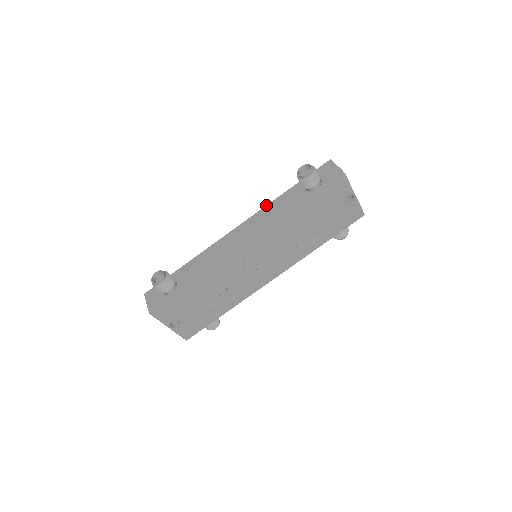
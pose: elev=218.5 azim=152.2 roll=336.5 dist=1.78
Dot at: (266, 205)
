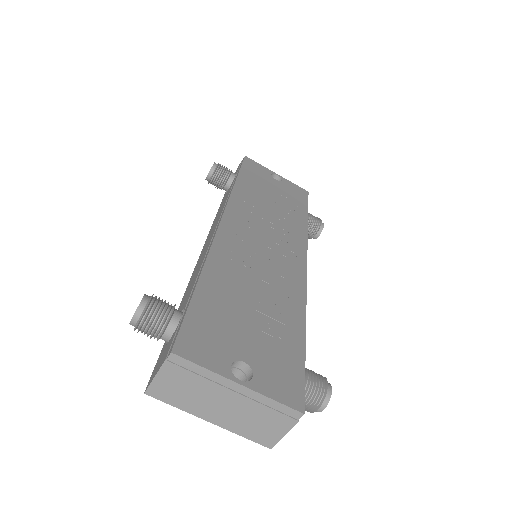
Dot at: occluded
